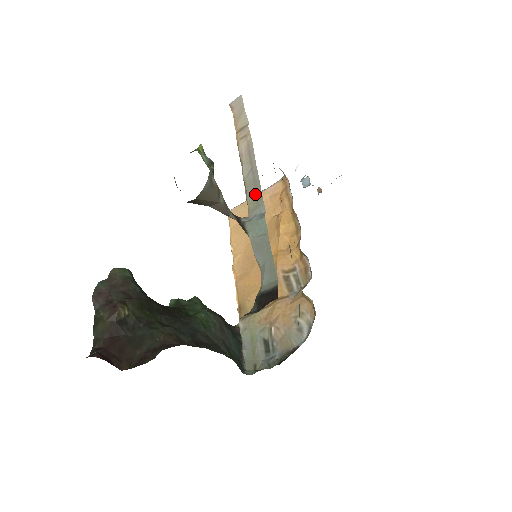
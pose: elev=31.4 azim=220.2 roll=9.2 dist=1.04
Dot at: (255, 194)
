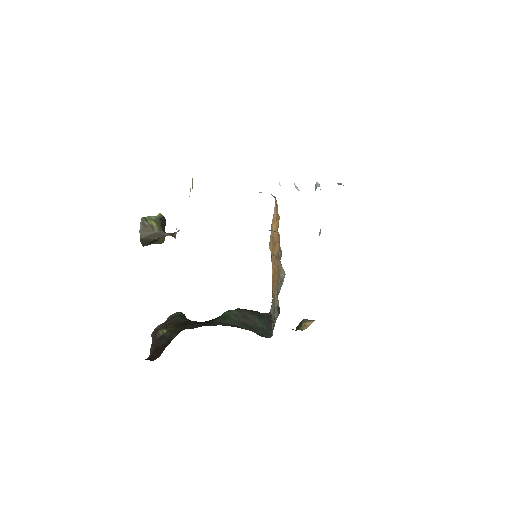
Dot at: occluded
